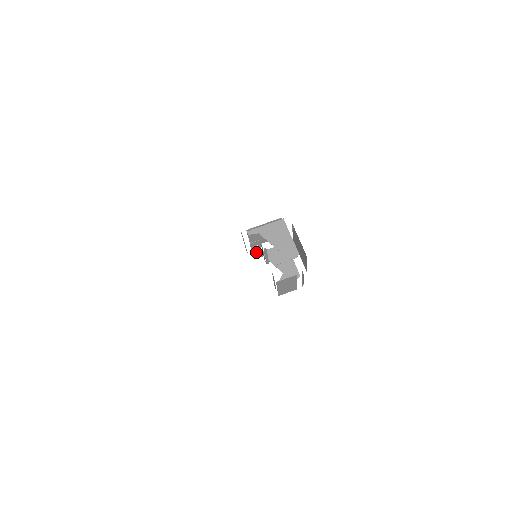
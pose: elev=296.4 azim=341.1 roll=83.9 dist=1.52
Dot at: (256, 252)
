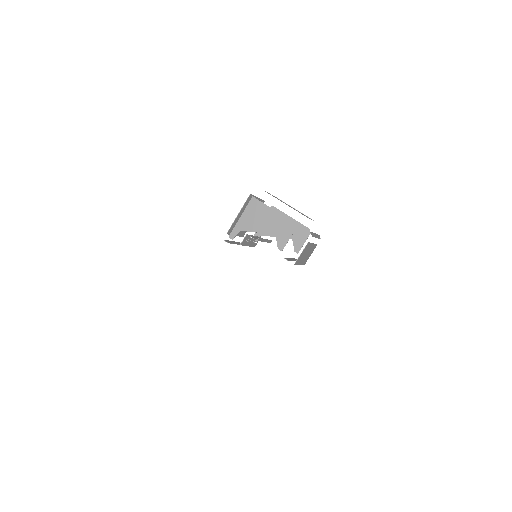
Dot at: (252, 242)
